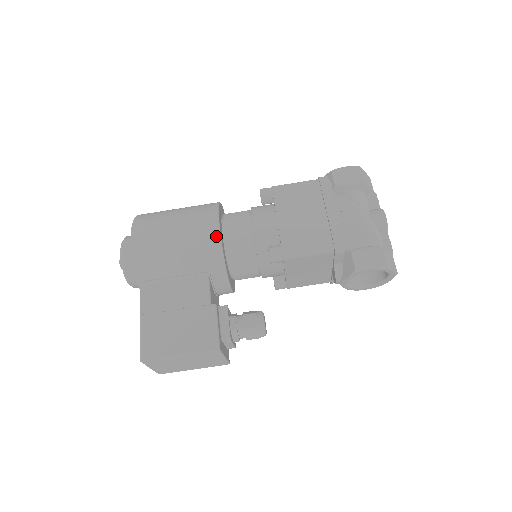
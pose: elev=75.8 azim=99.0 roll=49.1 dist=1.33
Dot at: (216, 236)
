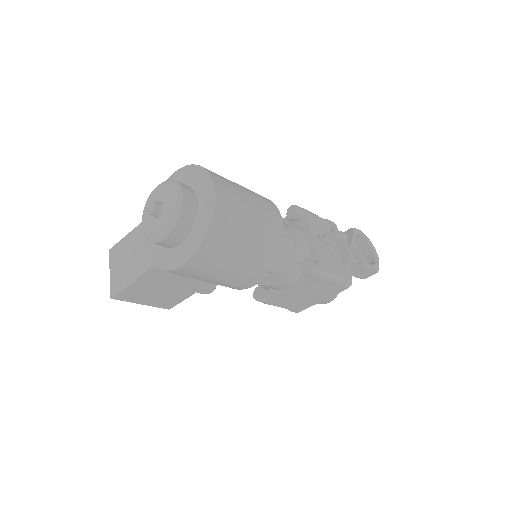
Dot at: (244, 288)
